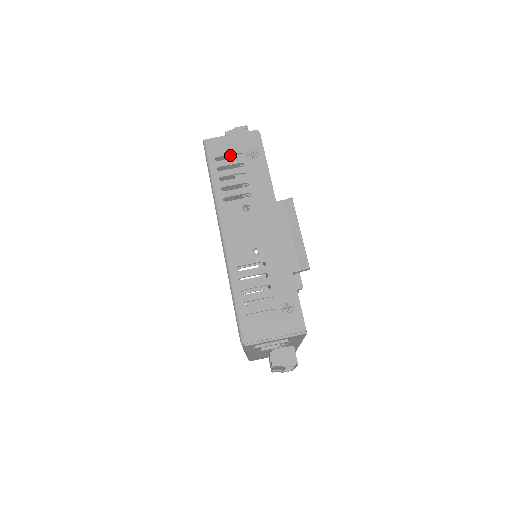
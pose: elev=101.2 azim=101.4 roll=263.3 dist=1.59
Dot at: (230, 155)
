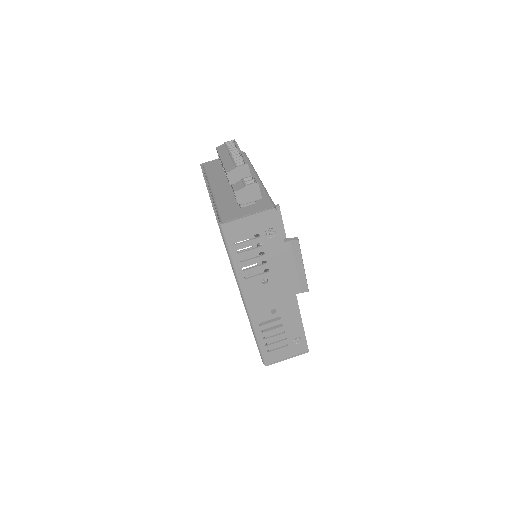
Dot at: (247, 236)
